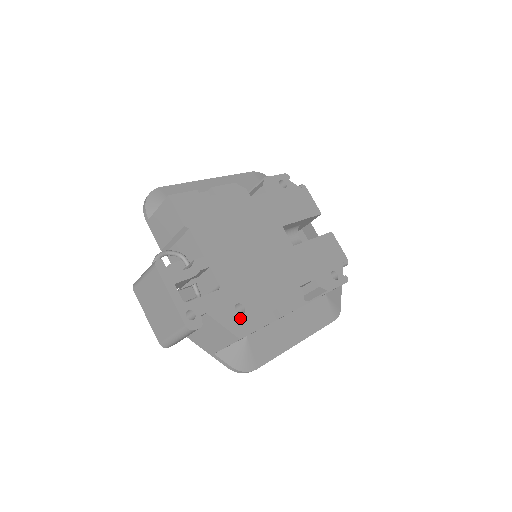
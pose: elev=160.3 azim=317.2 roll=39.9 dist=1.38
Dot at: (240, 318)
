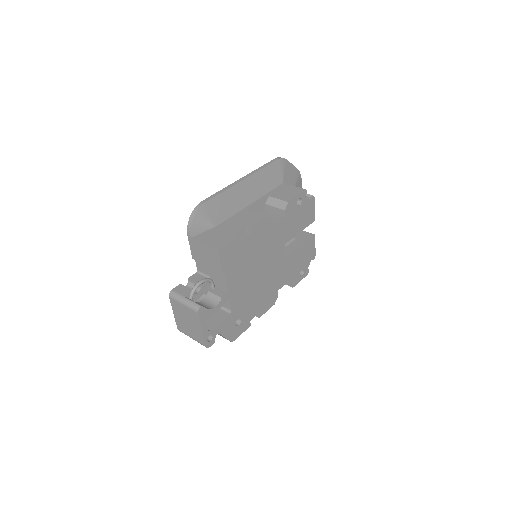
Dot at: (236, 329)
